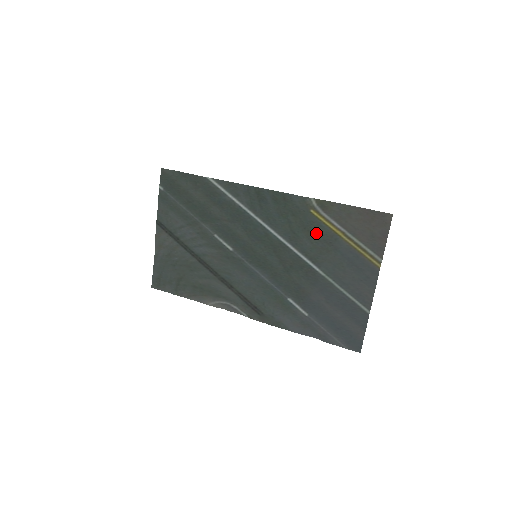
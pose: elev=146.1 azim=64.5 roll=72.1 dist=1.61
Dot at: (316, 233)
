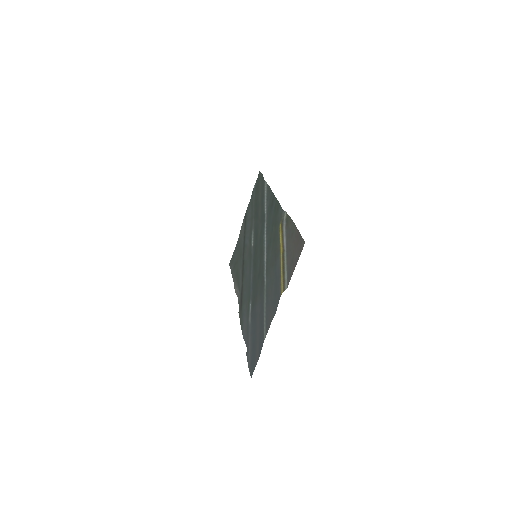
Dot at: (275, 245)
